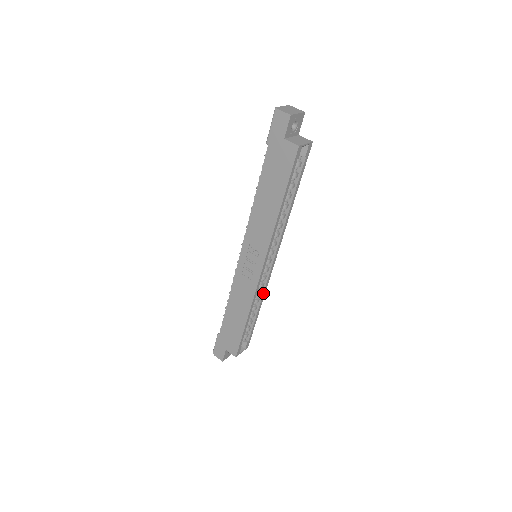
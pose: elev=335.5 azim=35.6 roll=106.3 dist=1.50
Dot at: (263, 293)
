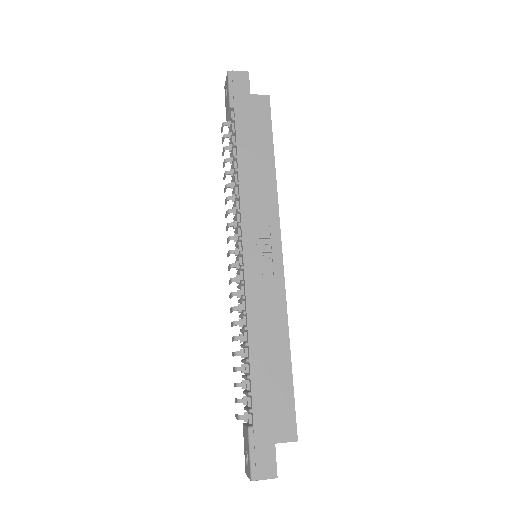
Dot at: occluded
